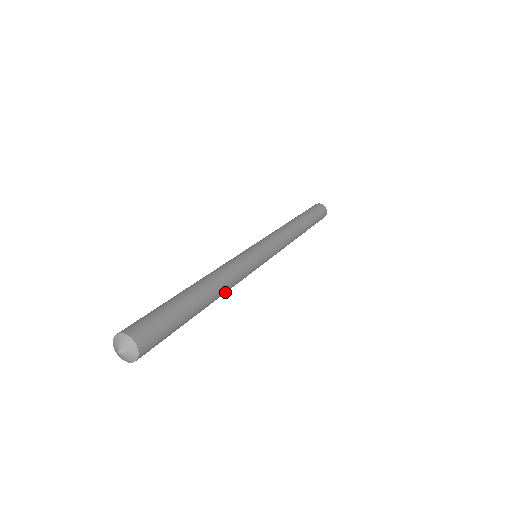
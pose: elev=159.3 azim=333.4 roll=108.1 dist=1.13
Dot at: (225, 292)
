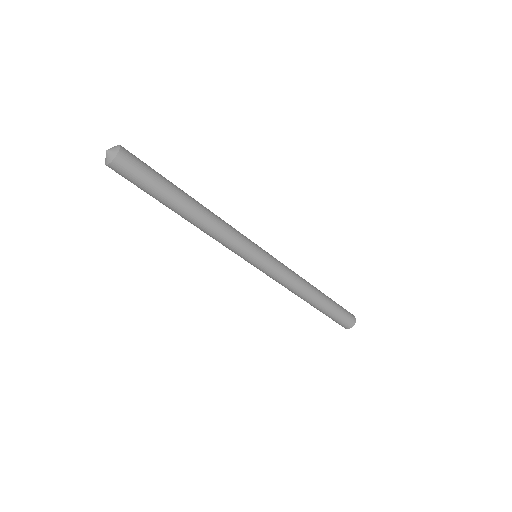
Dot at: (214, 218)
